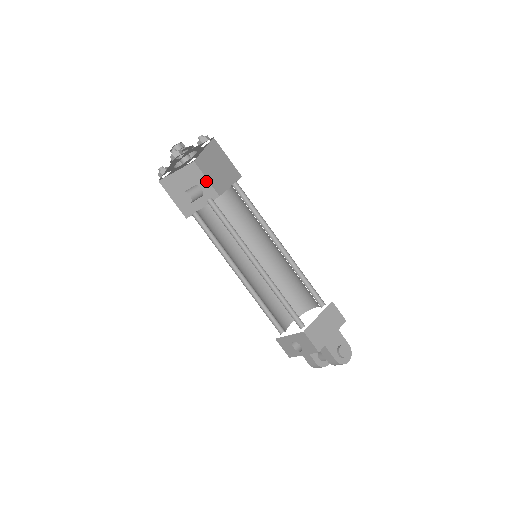
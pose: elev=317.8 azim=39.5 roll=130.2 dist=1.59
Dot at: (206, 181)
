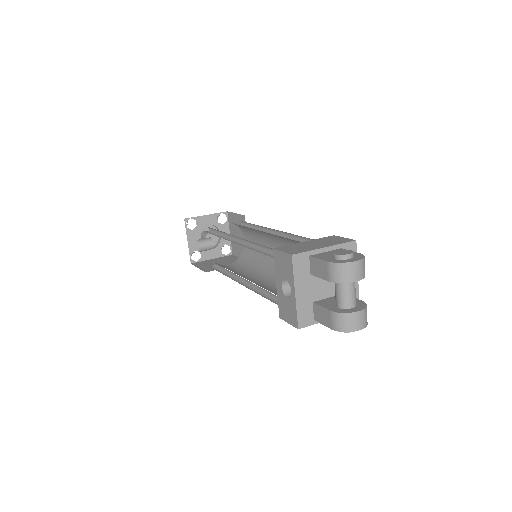
Dot at: occluded
